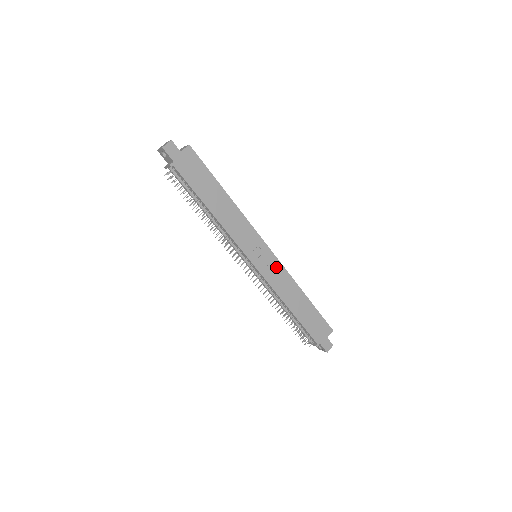
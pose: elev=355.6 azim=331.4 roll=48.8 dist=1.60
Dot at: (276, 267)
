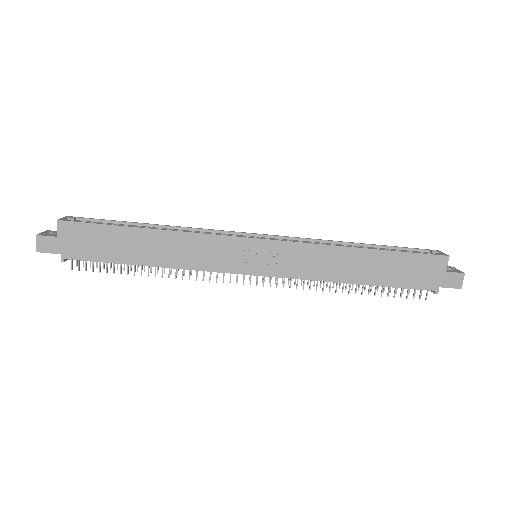
Dot at: (290, 252)
